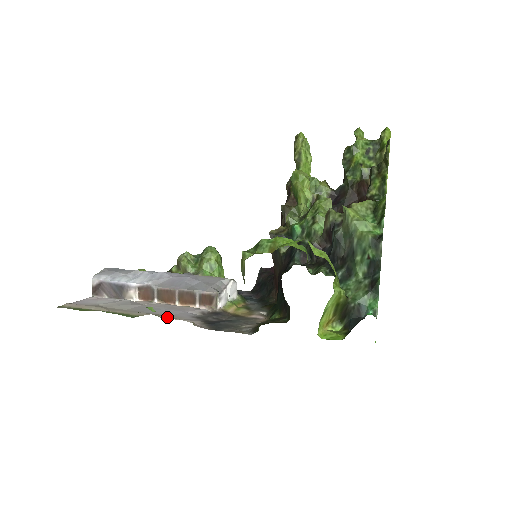
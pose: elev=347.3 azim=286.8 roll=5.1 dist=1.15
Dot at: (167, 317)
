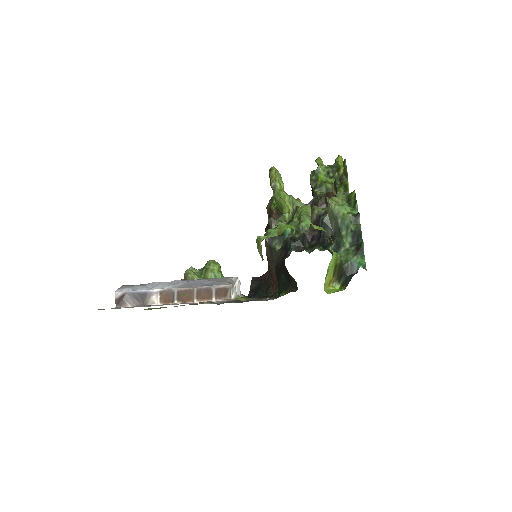
Dot at: occluded
